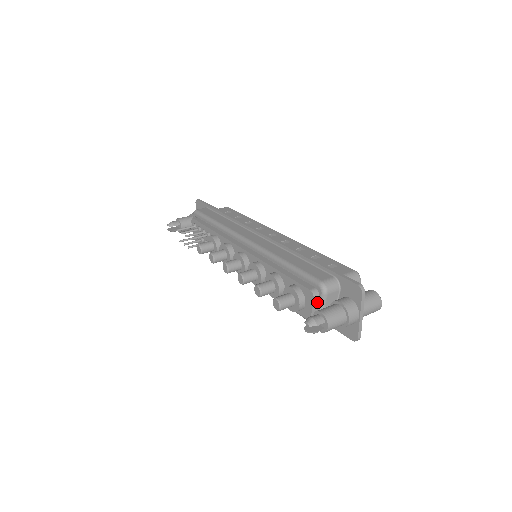
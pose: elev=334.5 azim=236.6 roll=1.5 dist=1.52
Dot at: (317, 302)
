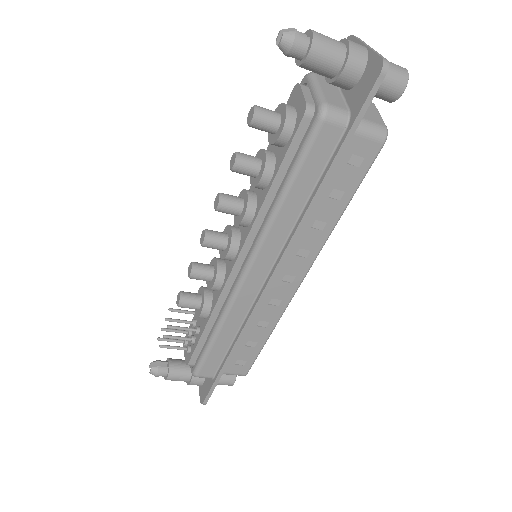
Dot at: (308, 91)
